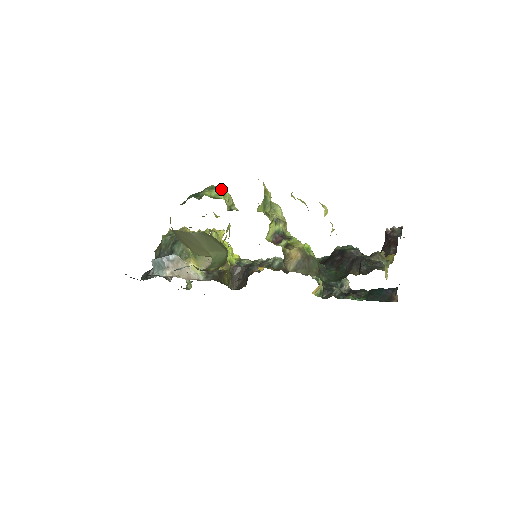
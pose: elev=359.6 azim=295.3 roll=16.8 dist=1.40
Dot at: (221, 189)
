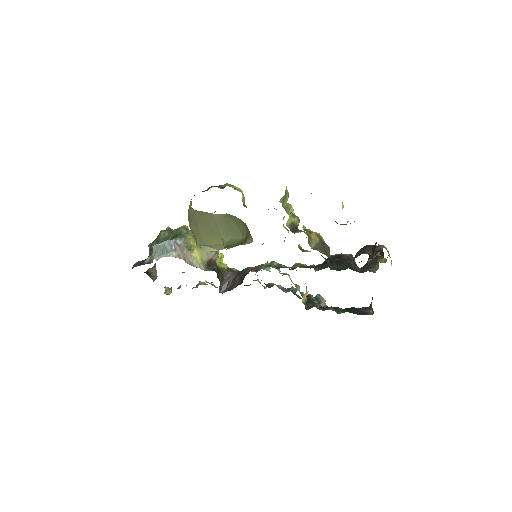
Dot at: (238, 188)
